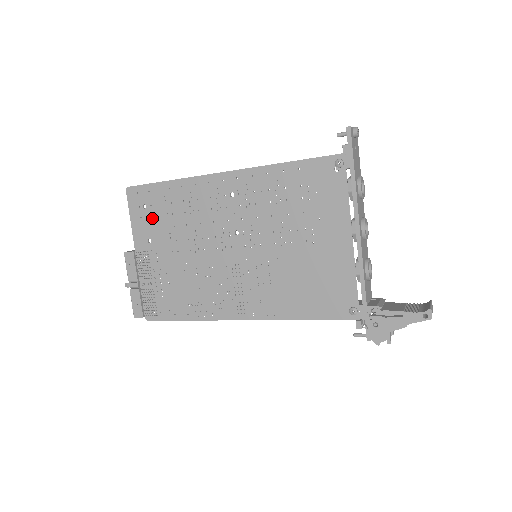
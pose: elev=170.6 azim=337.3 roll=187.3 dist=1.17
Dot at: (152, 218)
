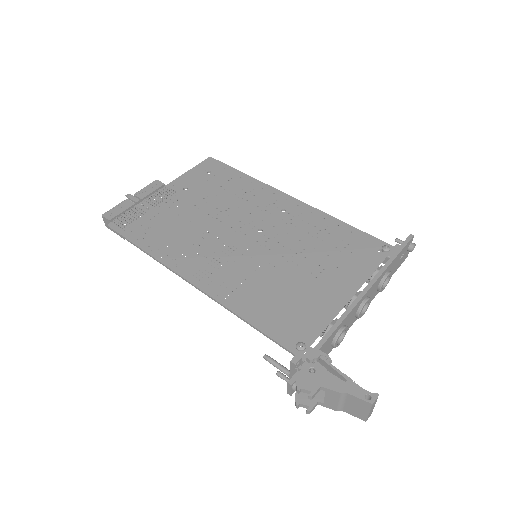
Dot at: (206, 181)
